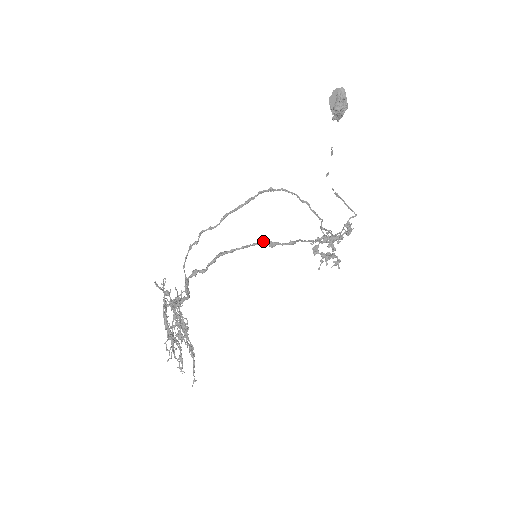
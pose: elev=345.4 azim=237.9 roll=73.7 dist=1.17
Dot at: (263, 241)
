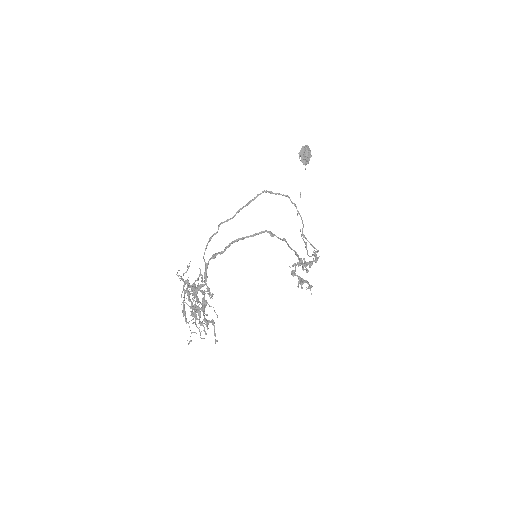
Dot at: (266, 230)
